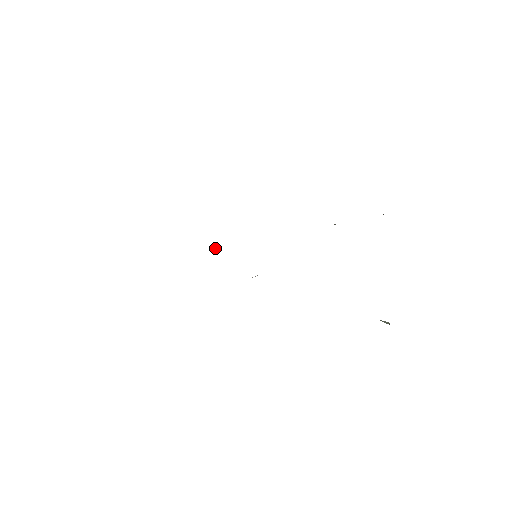
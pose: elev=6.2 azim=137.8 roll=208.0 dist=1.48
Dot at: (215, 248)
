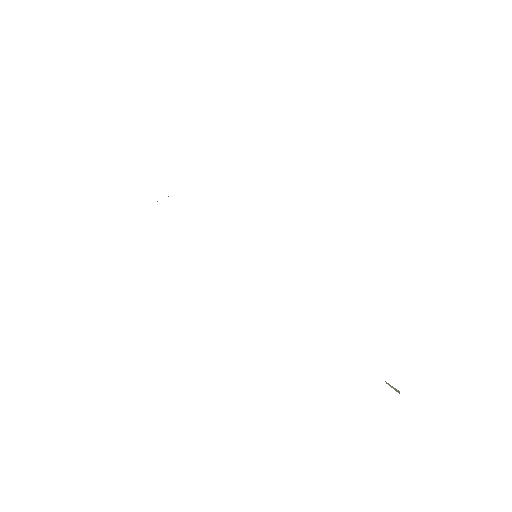
Dot at: occluded
